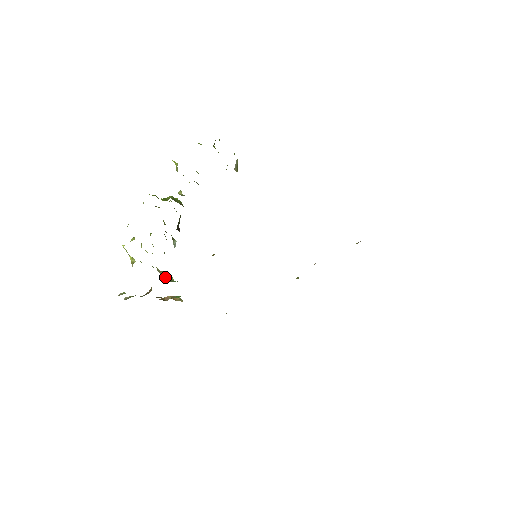
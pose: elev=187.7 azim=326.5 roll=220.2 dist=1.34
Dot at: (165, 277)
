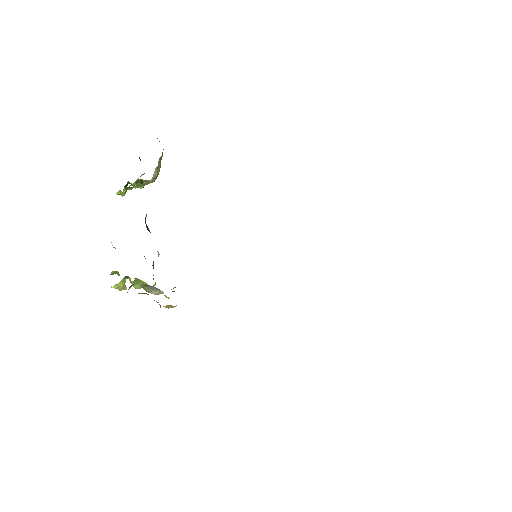
Dot at: occluded
